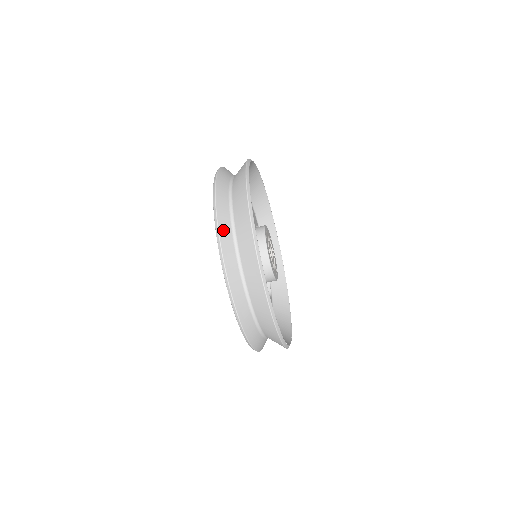
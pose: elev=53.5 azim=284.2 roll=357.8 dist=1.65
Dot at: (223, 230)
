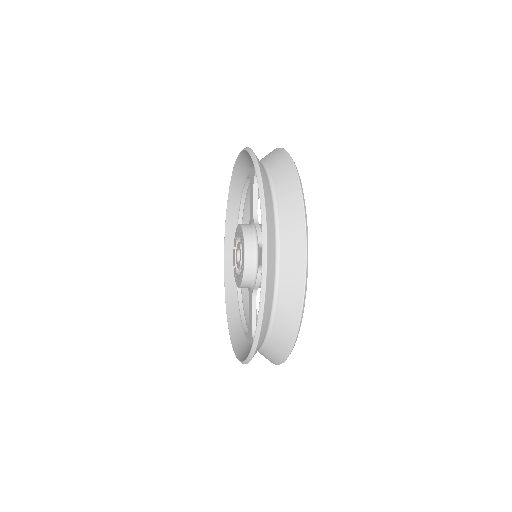
Dot at: (263, 328)
